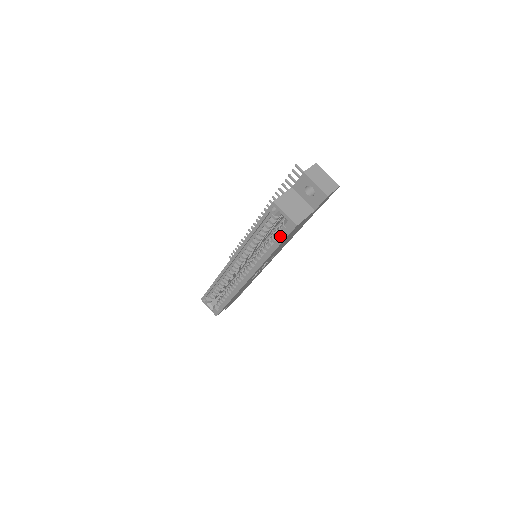
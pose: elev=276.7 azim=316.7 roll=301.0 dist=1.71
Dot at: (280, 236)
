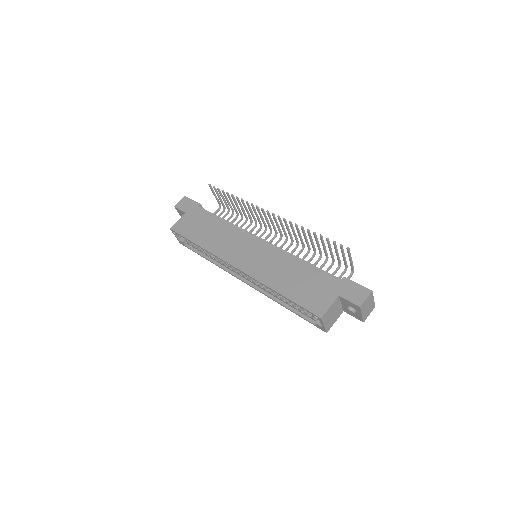
Dot at: (303, 313)
